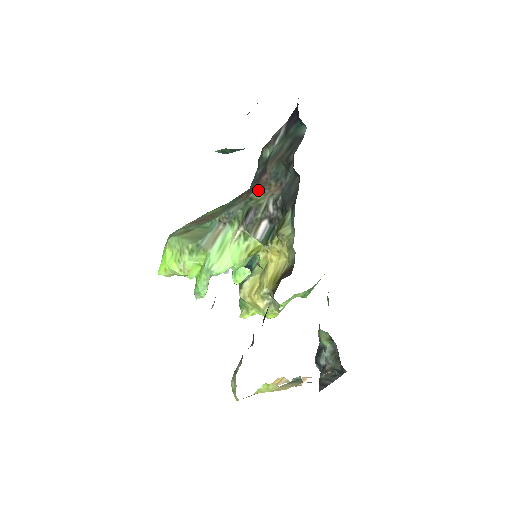
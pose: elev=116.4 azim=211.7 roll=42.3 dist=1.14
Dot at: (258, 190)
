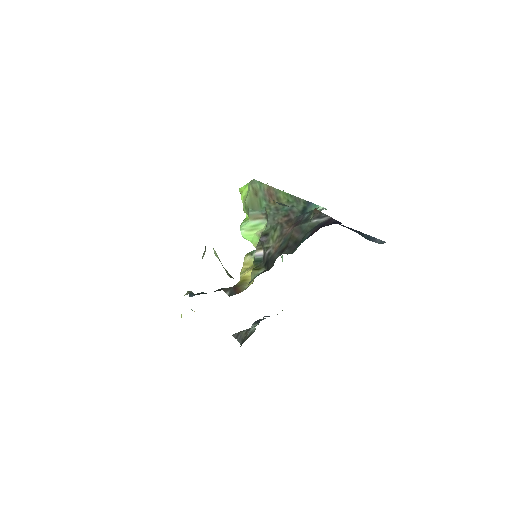
Dot at: (280, 232)
